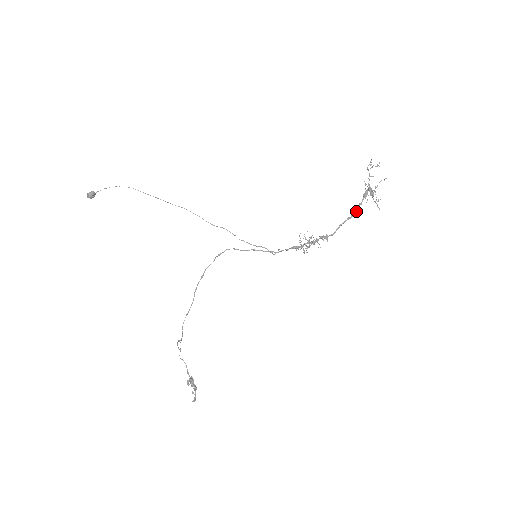
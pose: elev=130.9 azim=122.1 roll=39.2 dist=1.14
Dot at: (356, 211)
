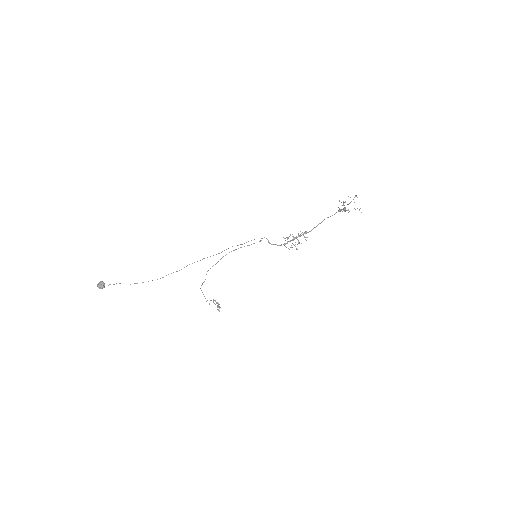
Dot at: occluded
